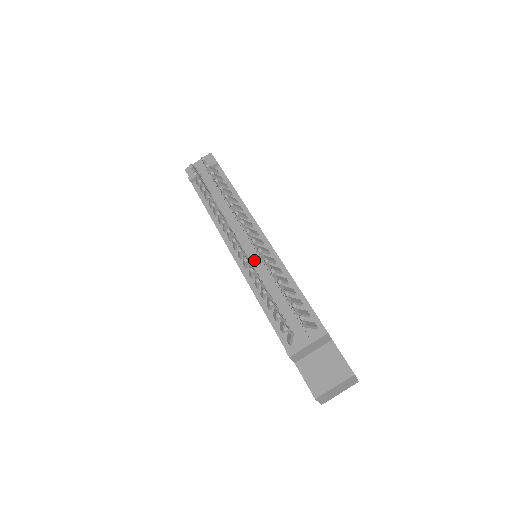
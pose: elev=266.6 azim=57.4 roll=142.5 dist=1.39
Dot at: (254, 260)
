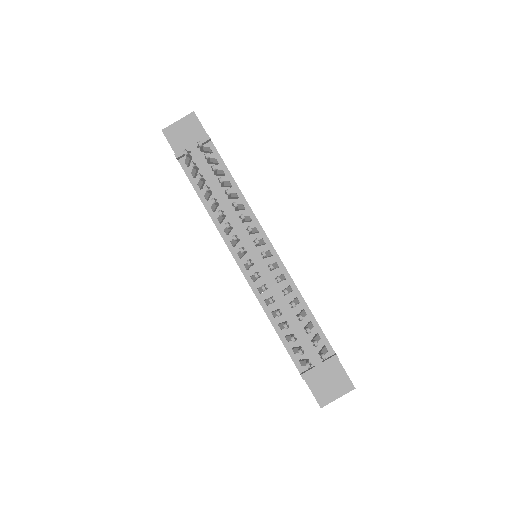
Dot at: (264, 276)
